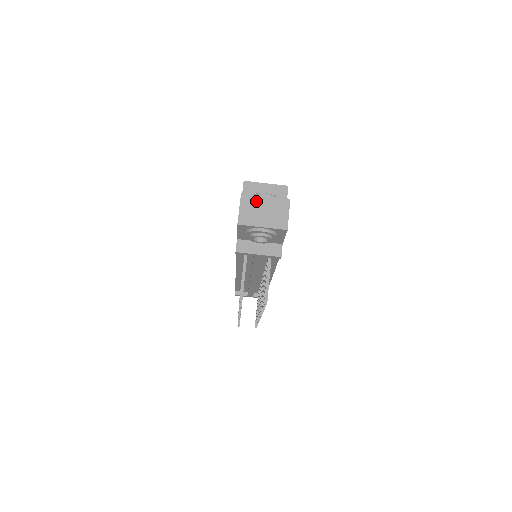
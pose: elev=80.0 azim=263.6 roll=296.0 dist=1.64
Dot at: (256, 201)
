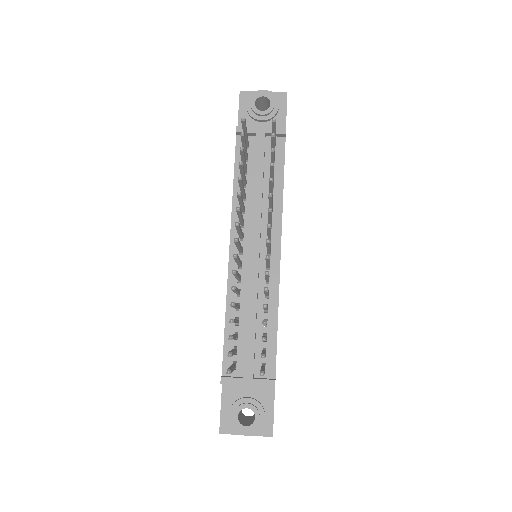
Dot at: occluded
